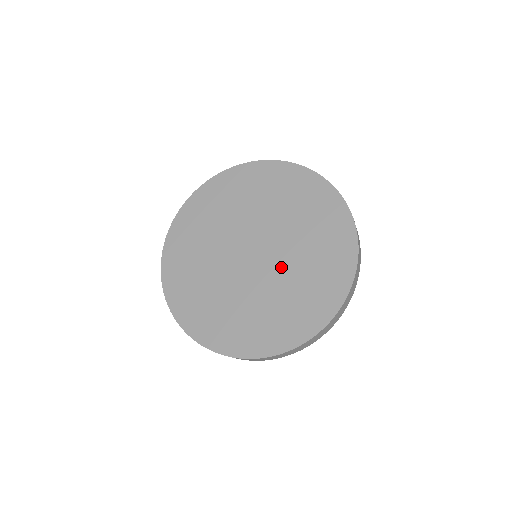
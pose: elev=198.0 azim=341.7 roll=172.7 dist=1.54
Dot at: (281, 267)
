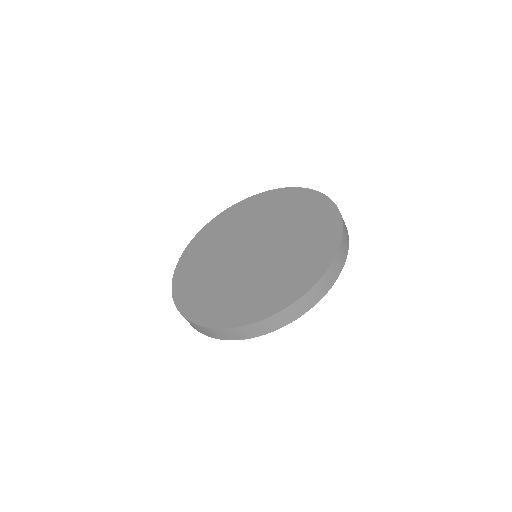
Dot at: (278, 249)
